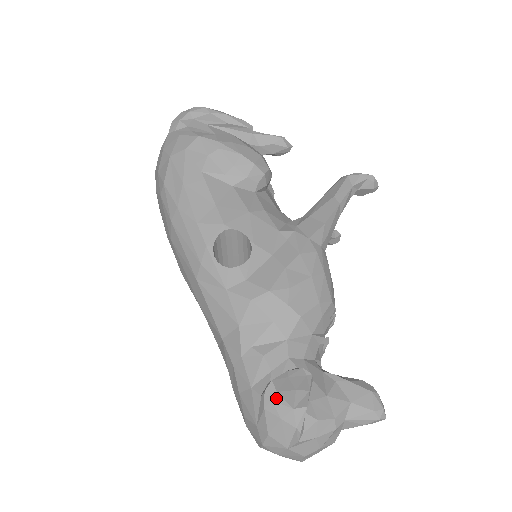
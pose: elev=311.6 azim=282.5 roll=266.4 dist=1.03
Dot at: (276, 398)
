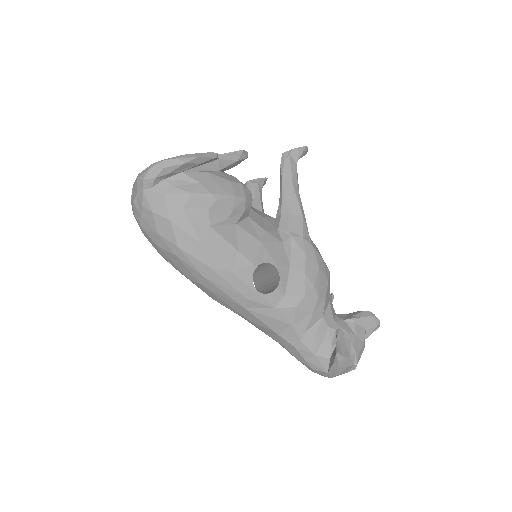
Dot at: (344, 360)
